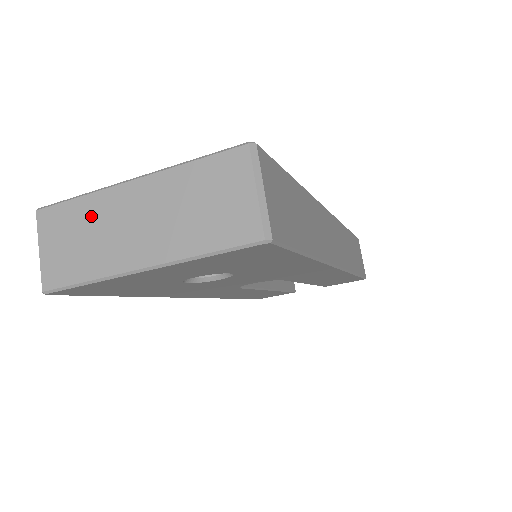
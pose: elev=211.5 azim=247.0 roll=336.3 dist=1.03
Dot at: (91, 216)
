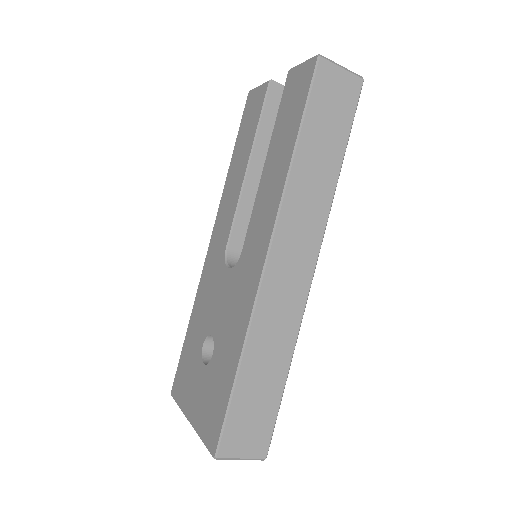
Dot at: occluded
